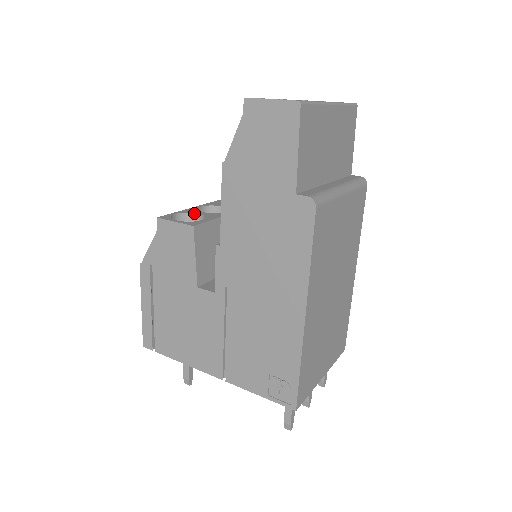
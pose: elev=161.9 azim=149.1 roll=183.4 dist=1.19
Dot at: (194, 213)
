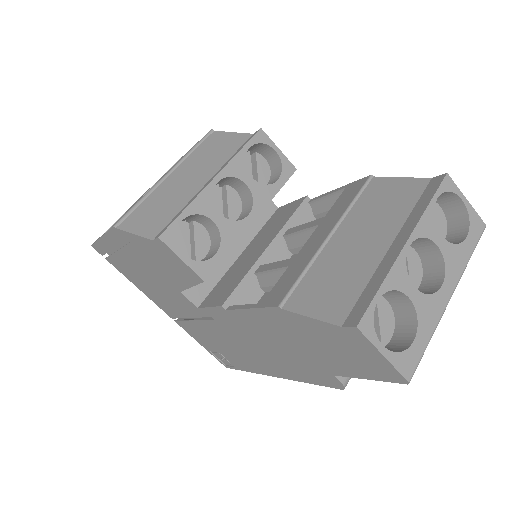
Dot at: (208, 217)
